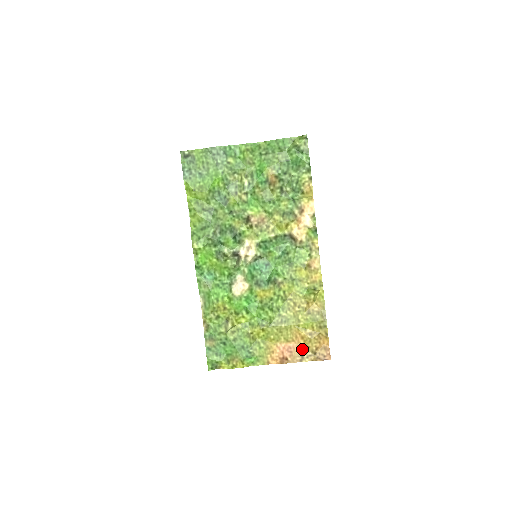
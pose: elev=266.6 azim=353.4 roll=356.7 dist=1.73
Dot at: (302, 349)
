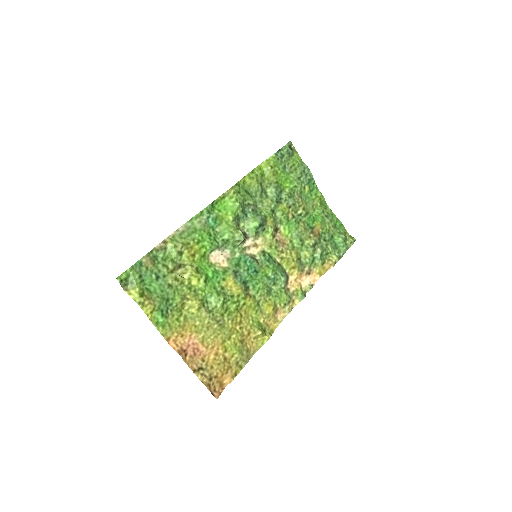
Dot at: (205, 363)
